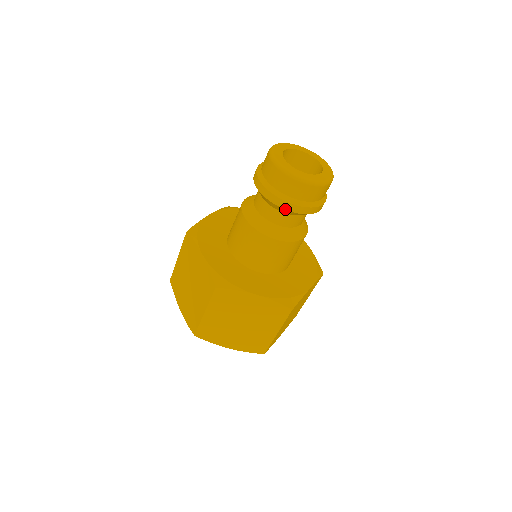
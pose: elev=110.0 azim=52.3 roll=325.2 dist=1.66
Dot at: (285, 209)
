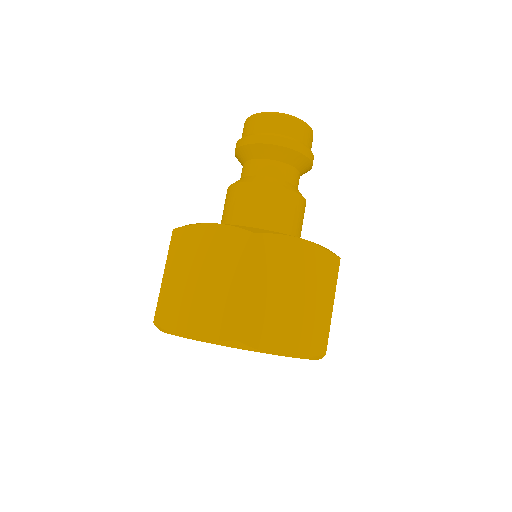
Dot at: (291, 148)
